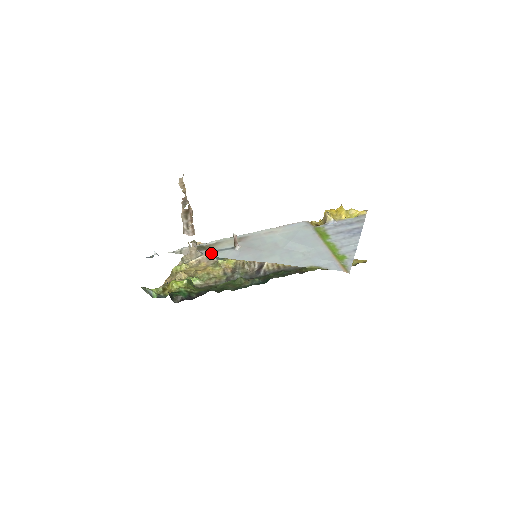
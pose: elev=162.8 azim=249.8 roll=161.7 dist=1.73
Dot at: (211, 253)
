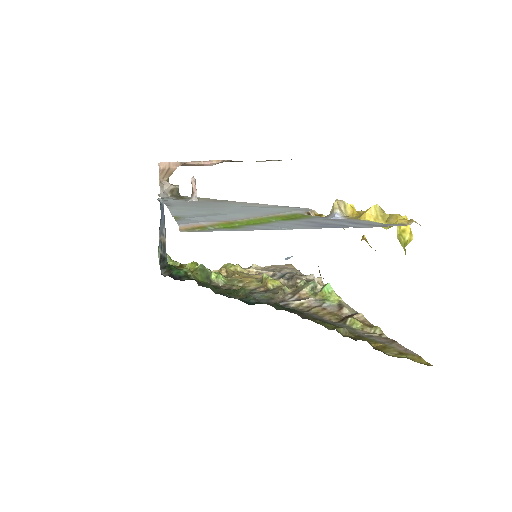
Dot at: (170, 198)
